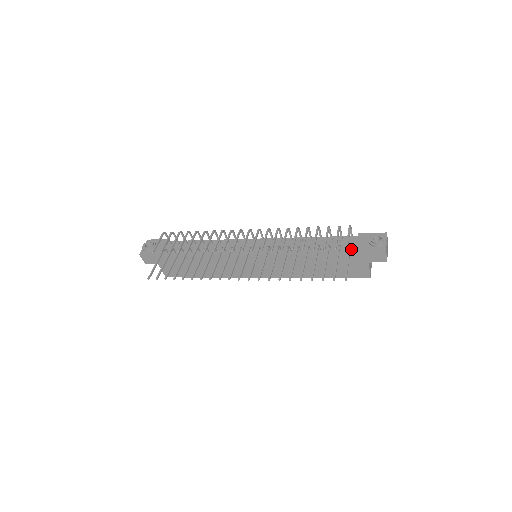
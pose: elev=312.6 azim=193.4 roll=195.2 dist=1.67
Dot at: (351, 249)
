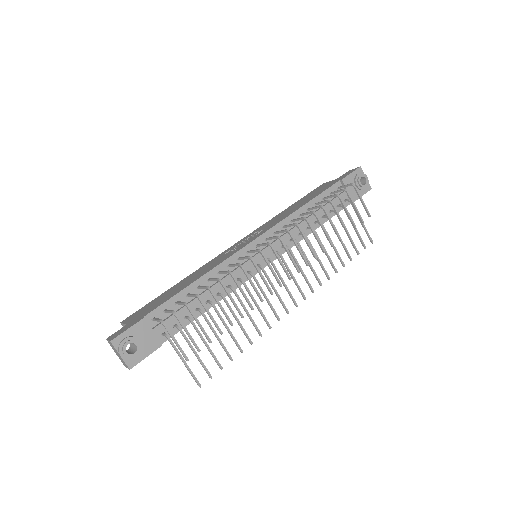
Dot at: (346, 201)
